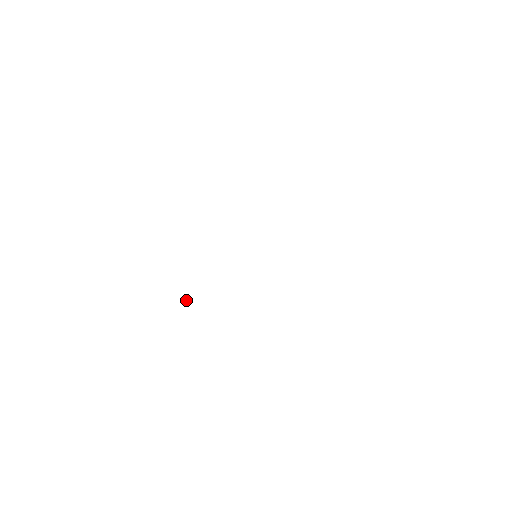
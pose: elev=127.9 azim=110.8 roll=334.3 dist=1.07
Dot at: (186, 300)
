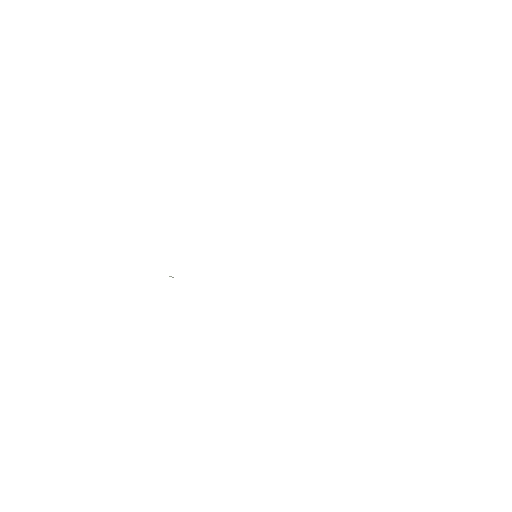
Dot at: (171, 276)
